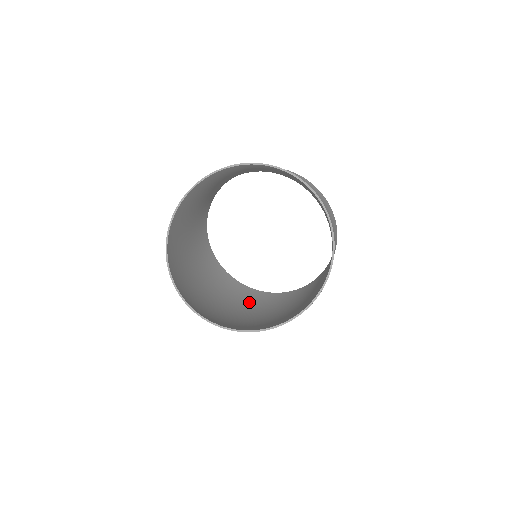
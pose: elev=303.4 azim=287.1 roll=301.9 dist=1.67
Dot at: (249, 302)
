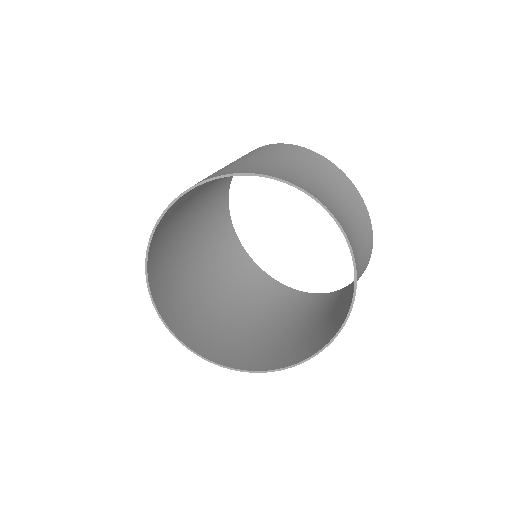
Dot at: (220, 256)
